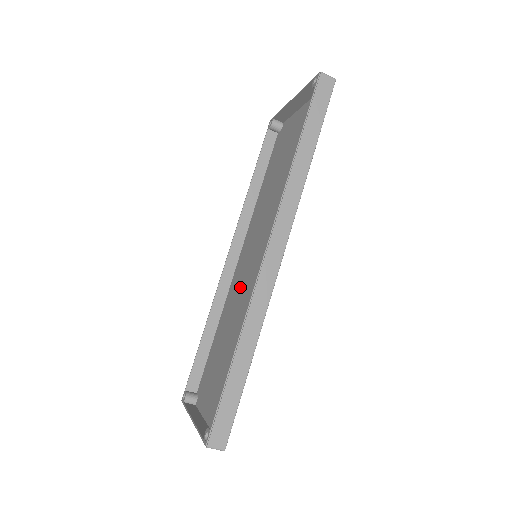
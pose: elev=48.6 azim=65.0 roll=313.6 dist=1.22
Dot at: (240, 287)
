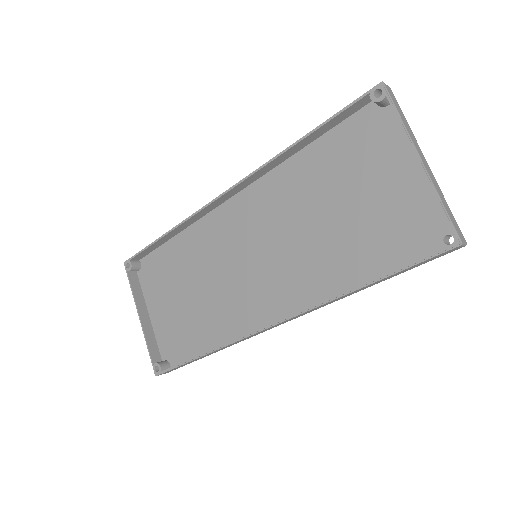
Dot at: (224, 249)
